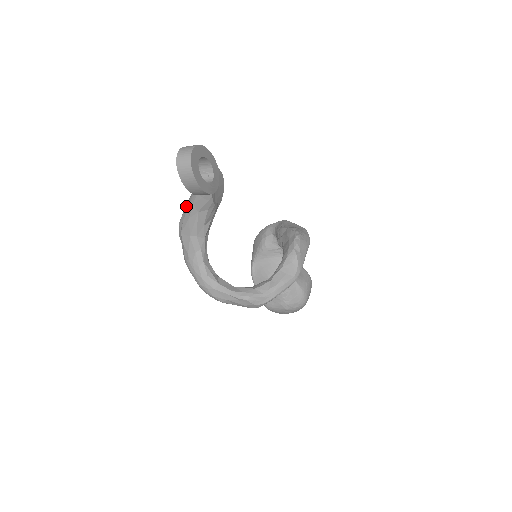
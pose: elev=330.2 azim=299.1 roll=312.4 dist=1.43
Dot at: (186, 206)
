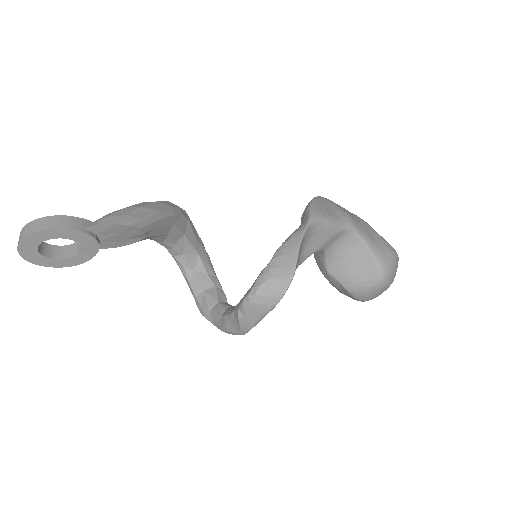
Dot at: occluded
